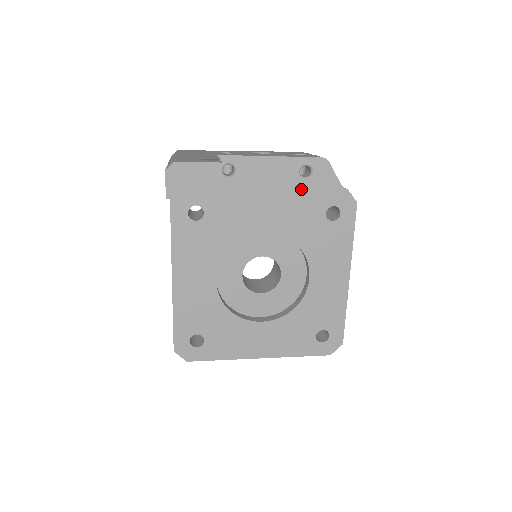
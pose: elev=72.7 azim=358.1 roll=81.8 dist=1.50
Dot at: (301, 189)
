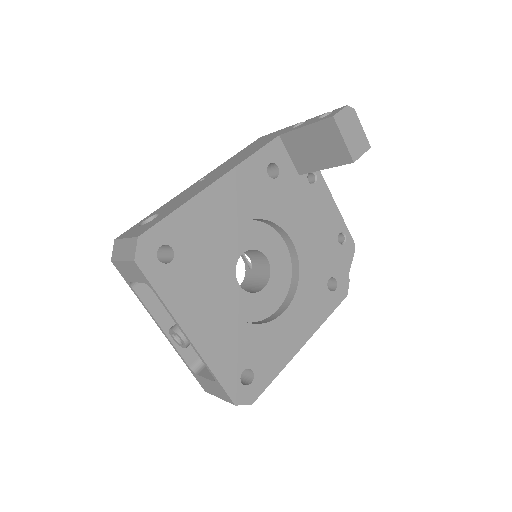
Dot at: (332, 244)
